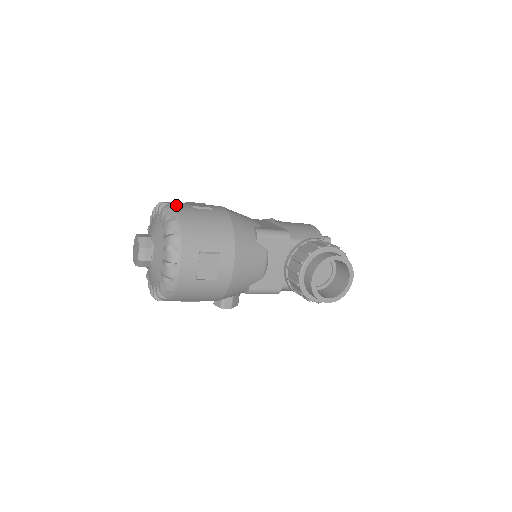
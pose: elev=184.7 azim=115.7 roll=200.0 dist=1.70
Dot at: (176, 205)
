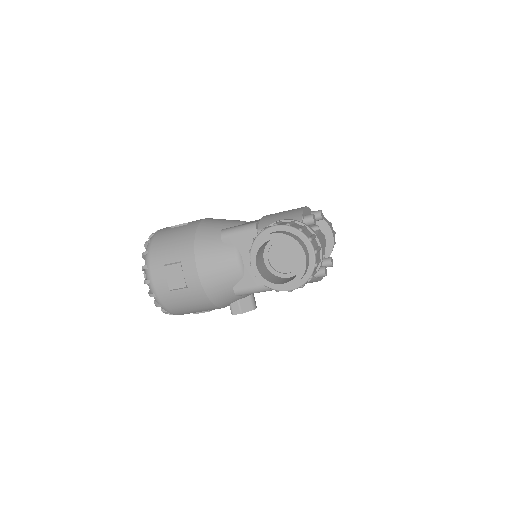
Dot at: (160, 230)
